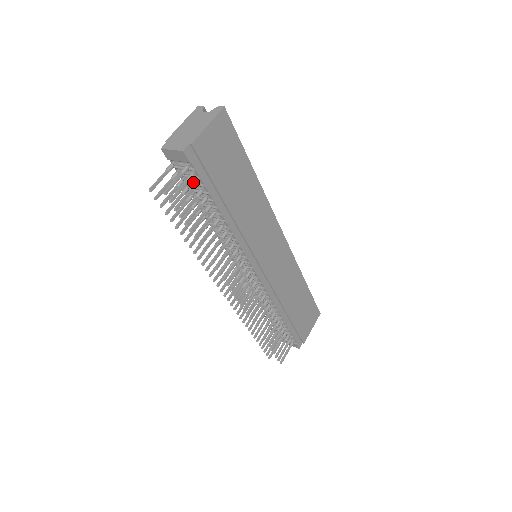
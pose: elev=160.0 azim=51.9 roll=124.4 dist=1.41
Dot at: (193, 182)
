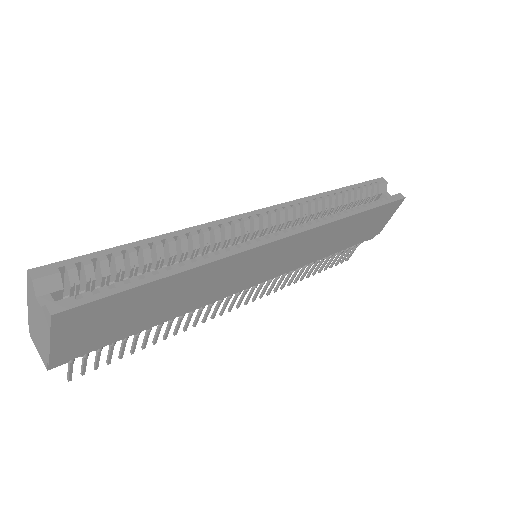
Dot at: occluded
